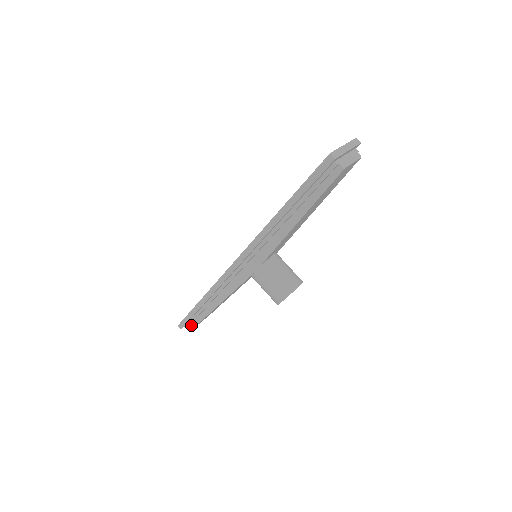
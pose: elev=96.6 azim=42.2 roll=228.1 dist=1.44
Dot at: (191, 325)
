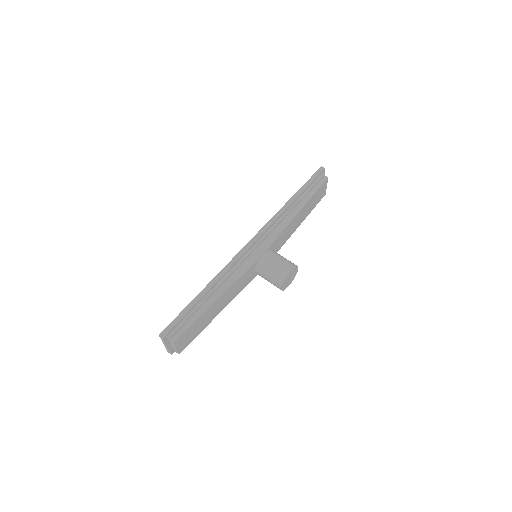
Dot at: (174, 336)
